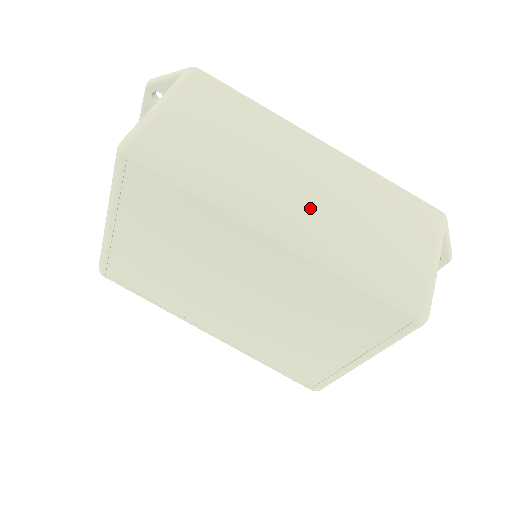
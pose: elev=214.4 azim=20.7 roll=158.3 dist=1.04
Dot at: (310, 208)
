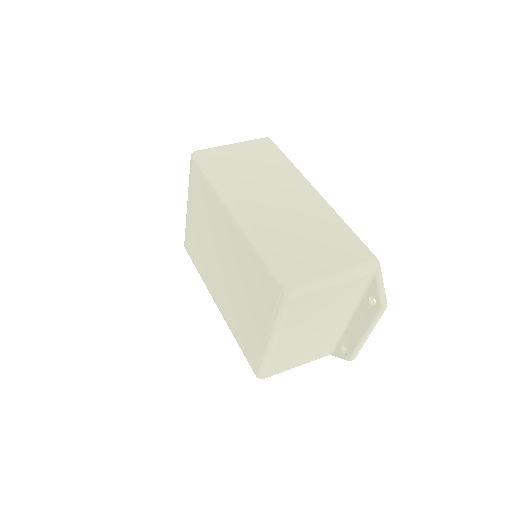
Dot at: (267, 211)
